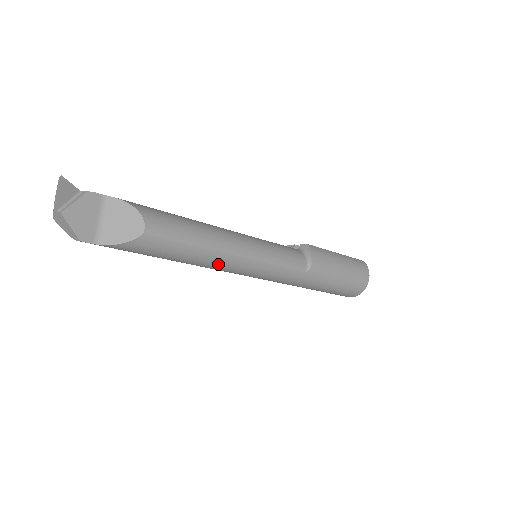
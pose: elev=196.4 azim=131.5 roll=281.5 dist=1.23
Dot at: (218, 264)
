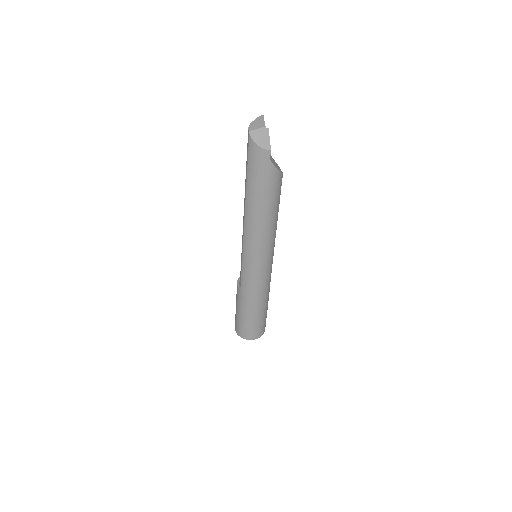
Dot at: (271, 232)
